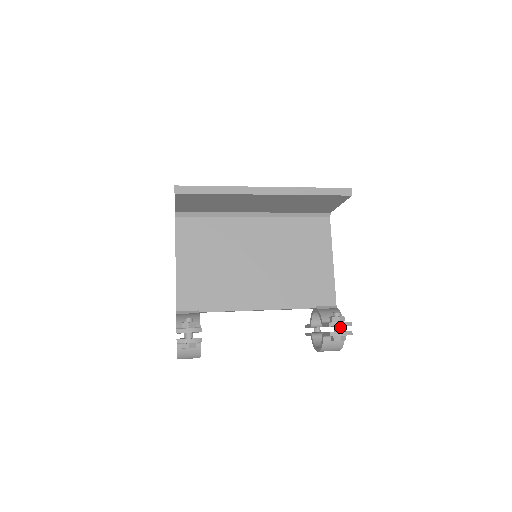
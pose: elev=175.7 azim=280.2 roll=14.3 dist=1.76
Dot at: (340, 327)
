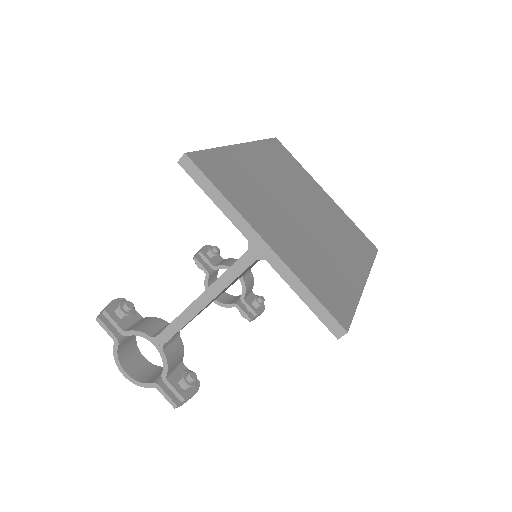
Dot at: occluded
